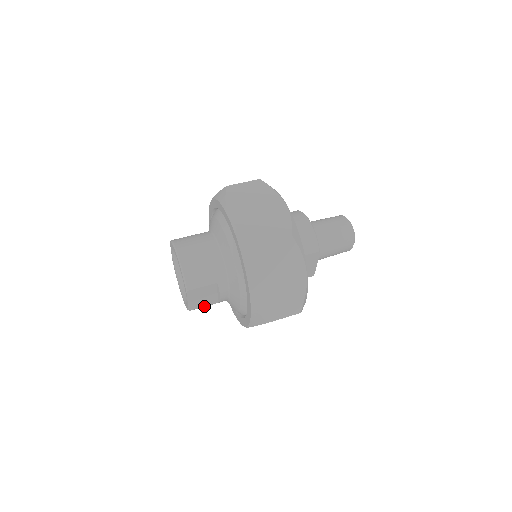
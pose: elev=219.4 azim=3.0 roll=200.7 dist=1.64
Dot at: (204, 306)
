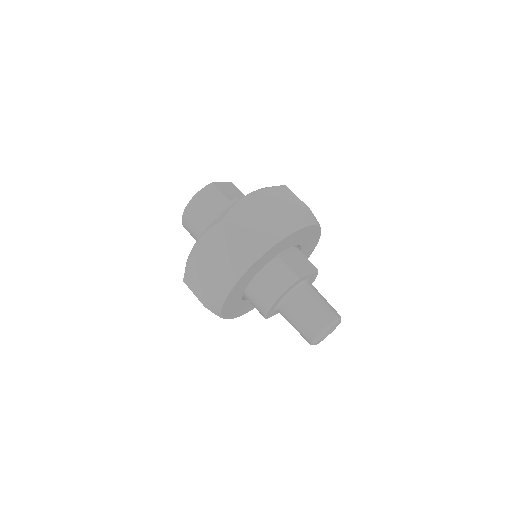
Dot at: occluded
